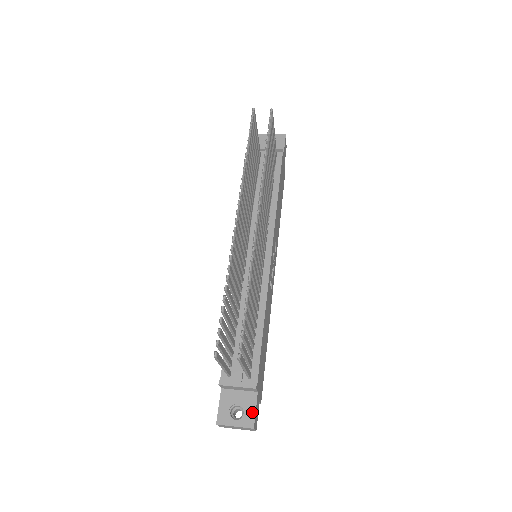
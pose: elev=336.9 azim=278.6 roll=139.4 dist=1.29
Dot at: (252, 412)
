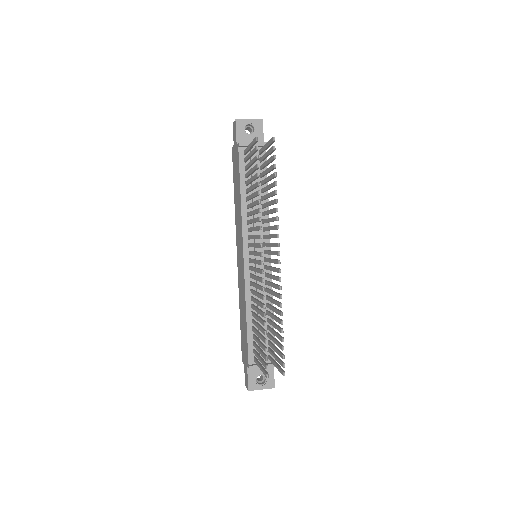
Dot at: (272, 378)
